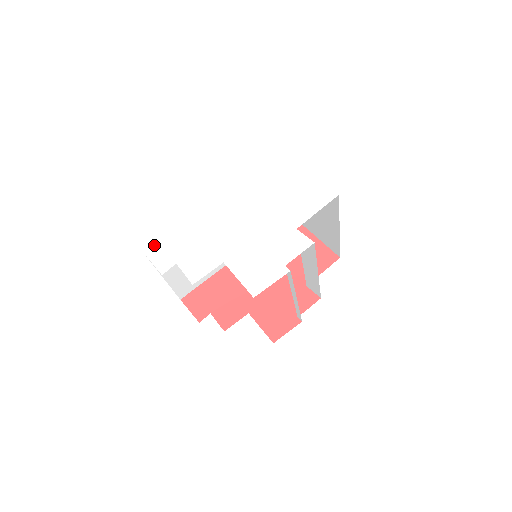
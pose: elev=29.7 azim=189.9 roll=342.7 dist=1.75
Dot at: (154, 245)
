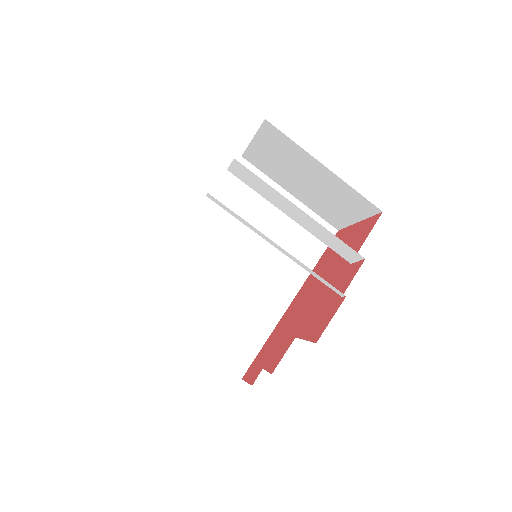
Dot at: occluded
